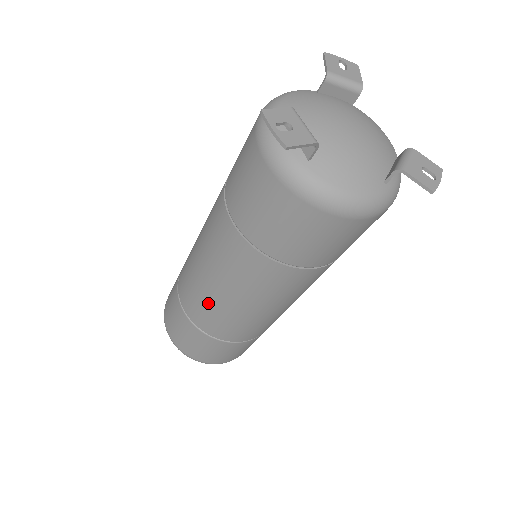
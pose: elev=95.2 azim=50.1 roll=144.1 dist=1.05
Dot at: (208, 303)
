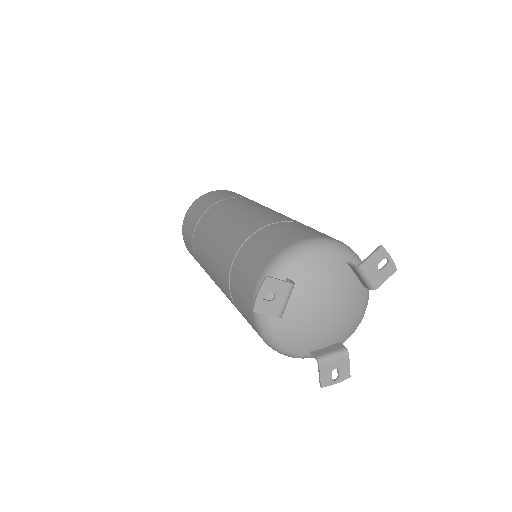
Dot at: (203, 252)
